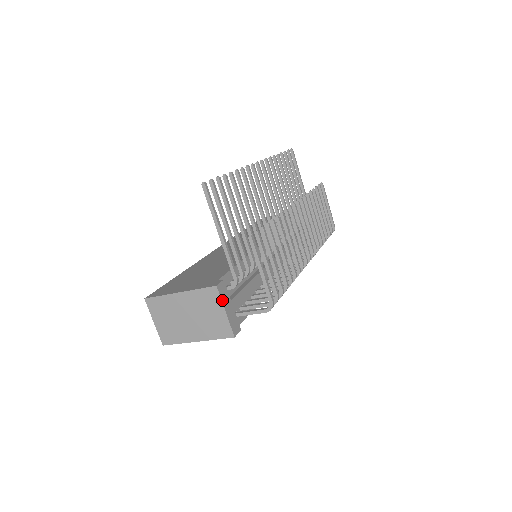
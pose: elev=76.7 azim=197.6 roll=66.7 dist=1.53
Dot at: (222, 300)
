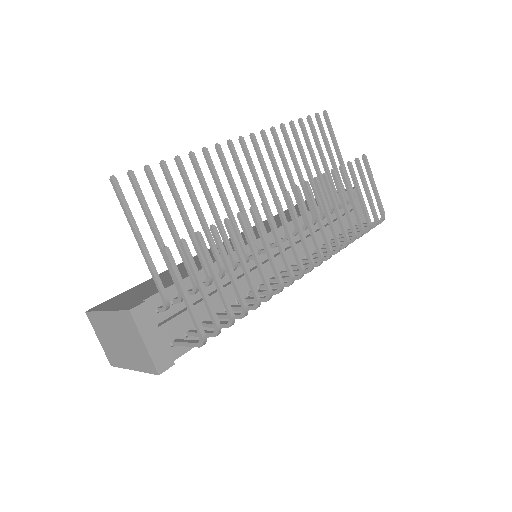
Dot at: (139, 328)
